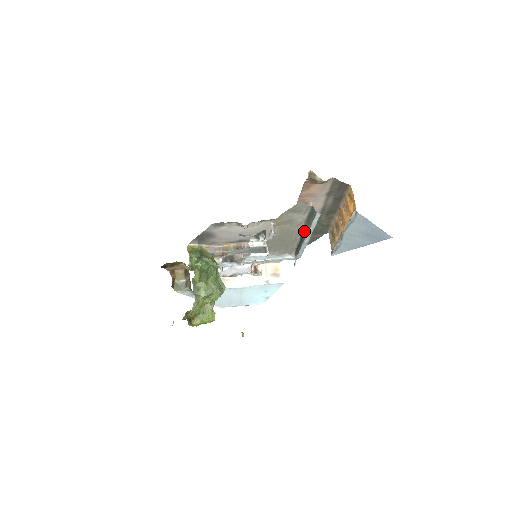
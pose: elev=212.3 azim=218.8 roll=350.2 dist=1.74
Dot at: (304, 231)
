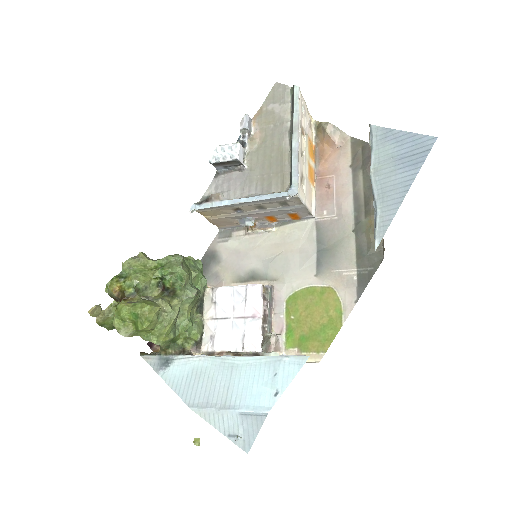
Dot at: (292, 133)
